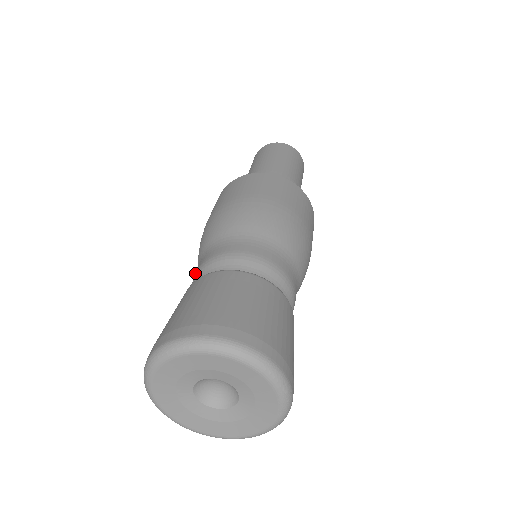
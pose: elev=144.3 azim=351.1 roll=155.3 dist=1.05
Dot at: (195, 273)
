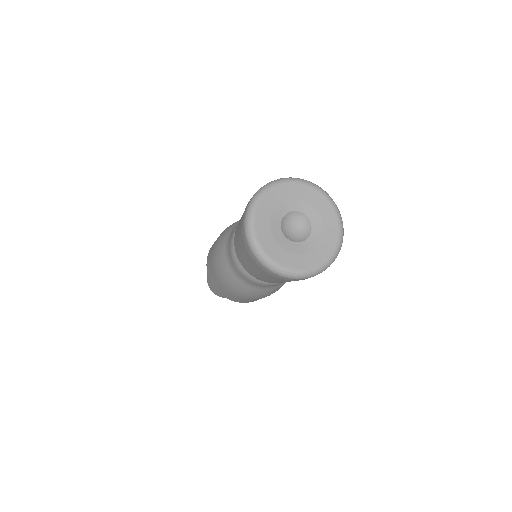
Dot at: (236, 267)
